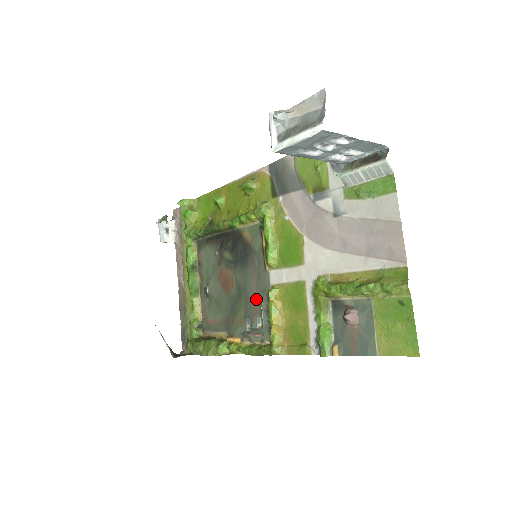
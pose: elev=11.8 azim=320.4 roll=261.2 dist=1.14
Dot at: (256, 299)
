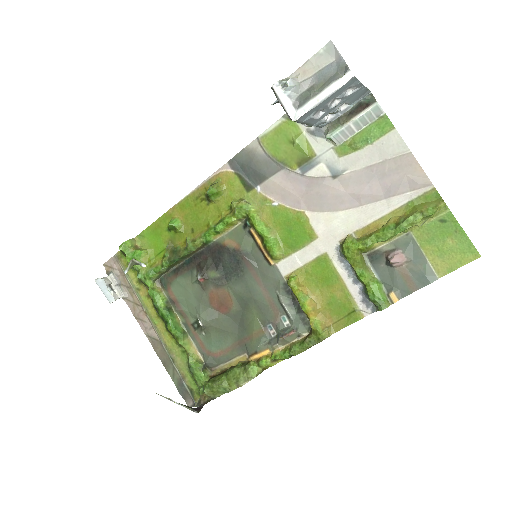
Dot at: (271, 300)
